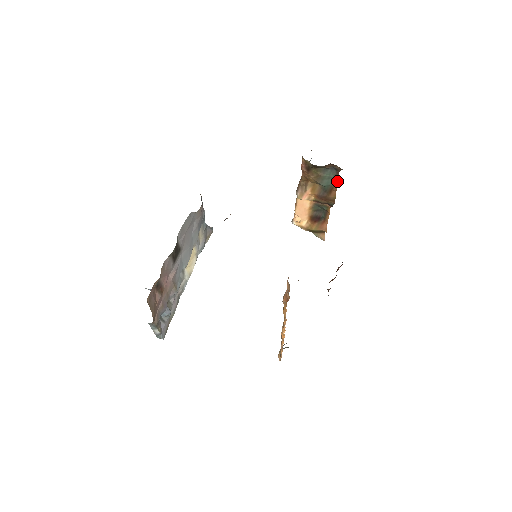
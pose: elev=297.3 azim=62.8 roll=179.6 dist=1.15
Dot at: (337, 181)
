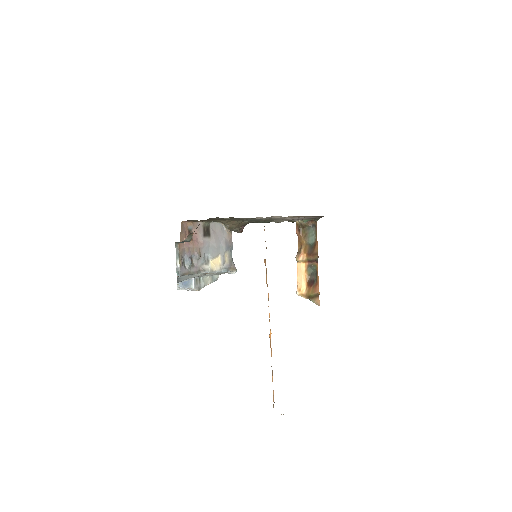
Dot at: occluded
